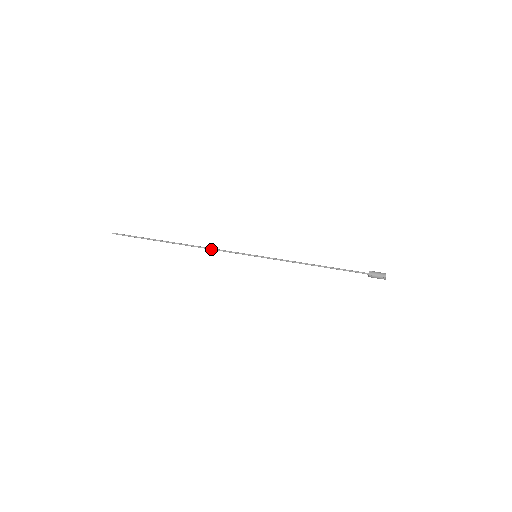
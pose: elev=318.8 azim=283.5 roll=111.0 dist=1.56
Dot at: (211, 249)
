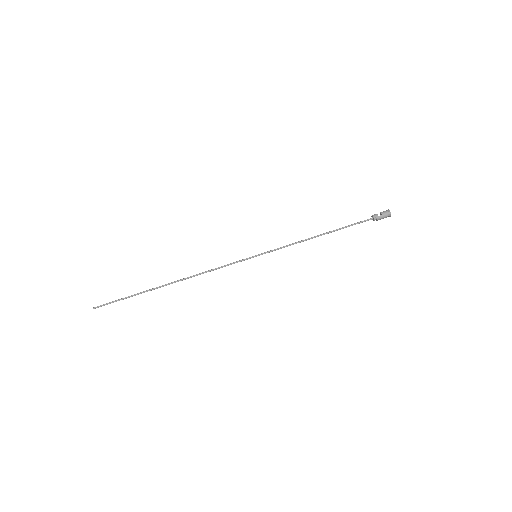
Dot at: occluded
